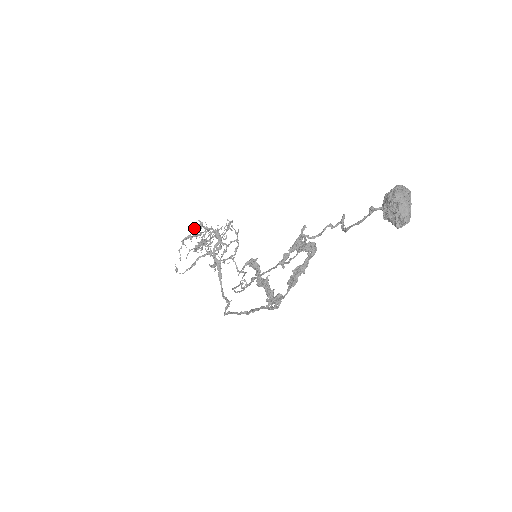
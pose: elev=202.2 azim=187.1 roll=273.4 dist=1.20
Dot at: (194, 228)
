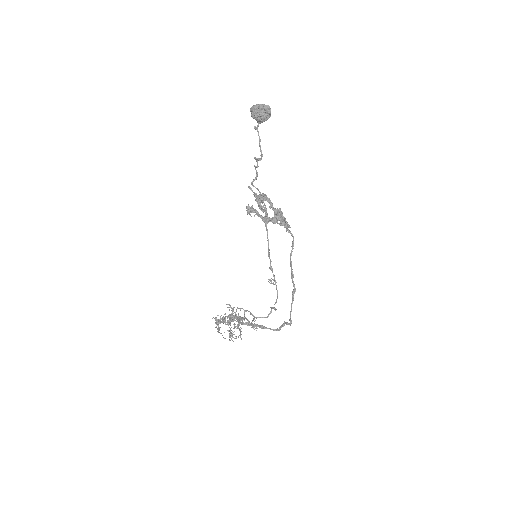
Dot at: occluded
